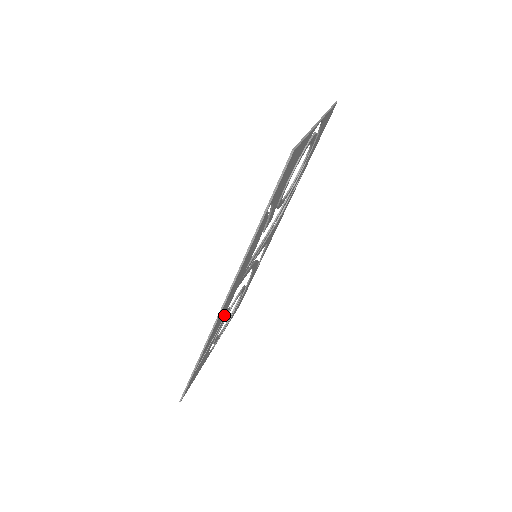
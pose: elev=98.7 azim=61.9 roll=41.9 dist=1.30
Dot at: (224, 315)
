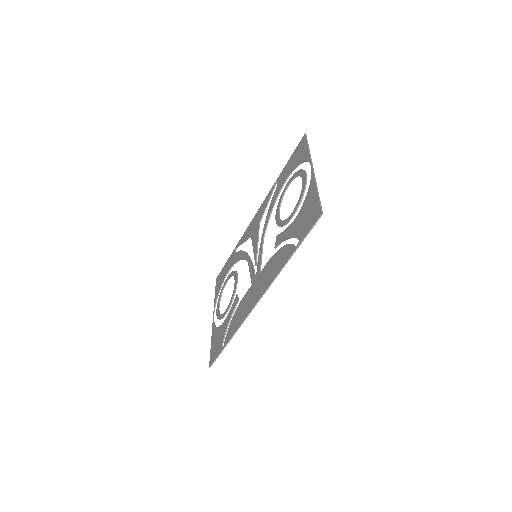
Dot at: (240, 304)
